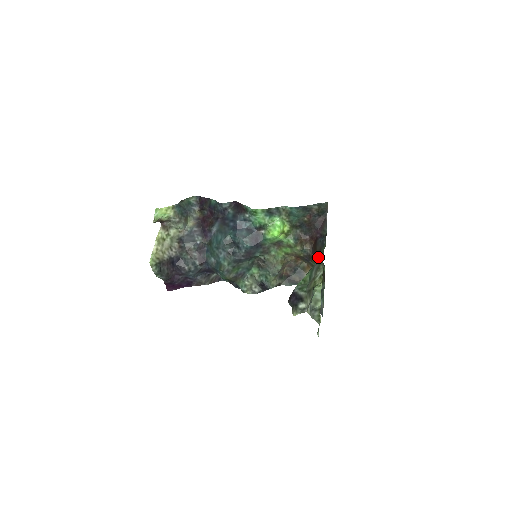
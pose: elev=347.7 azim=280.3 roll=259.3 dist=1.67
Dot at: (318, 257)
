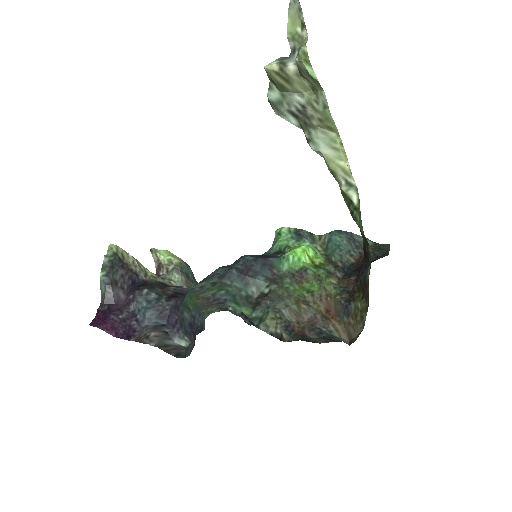
Dot at: occluded
